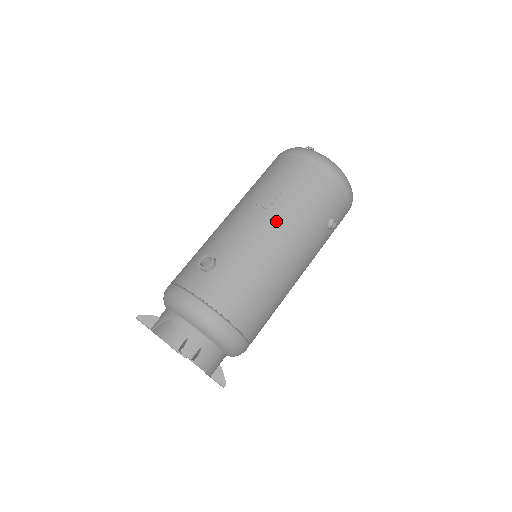
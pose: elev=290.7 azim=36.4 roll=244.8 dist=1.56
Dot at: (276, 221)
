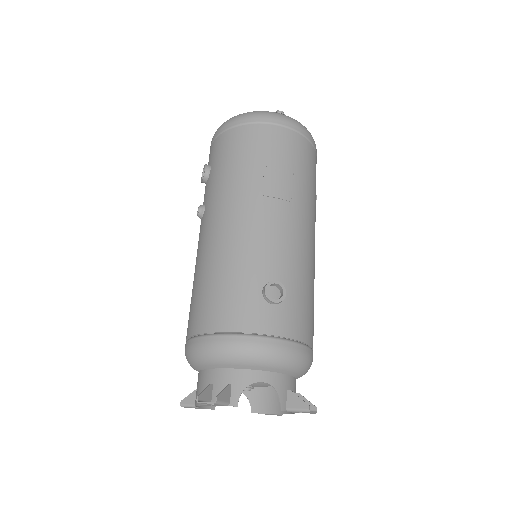
Dot at: (305, 215)
